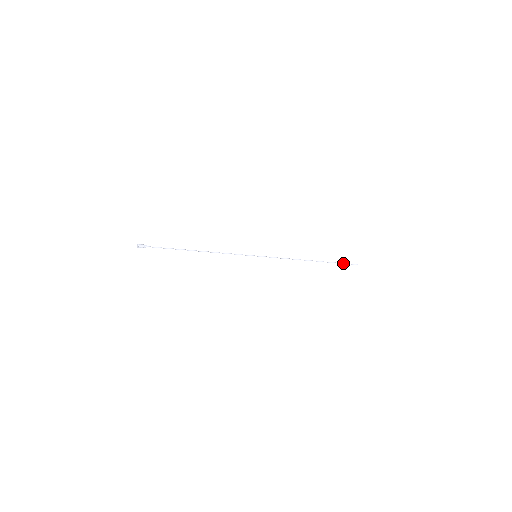
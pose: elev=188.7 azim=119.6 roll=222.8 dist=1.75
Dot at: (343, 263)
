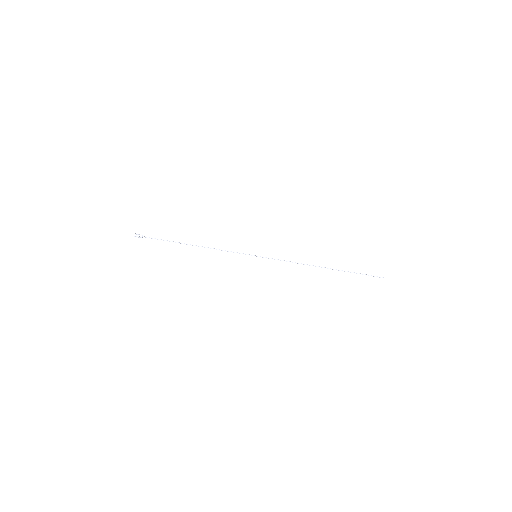
Dot at: (364, 274)
